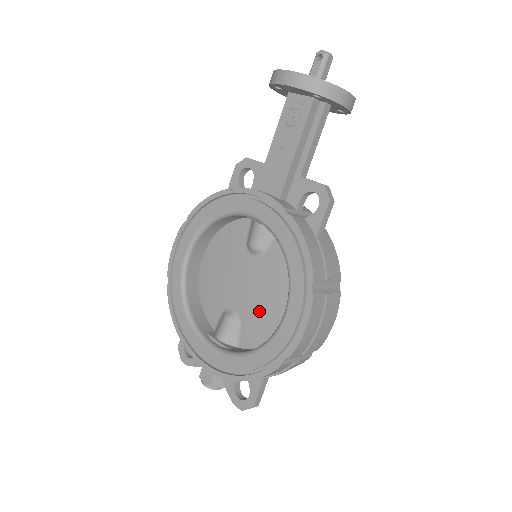
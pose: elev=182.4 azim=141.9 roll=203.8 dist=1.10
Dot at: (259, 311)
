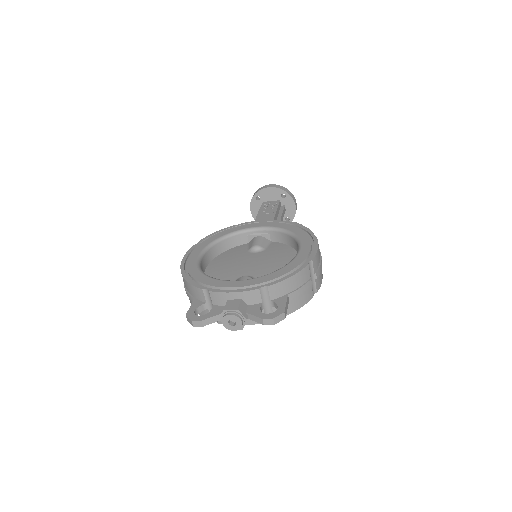
Dot at: (270, 269)
